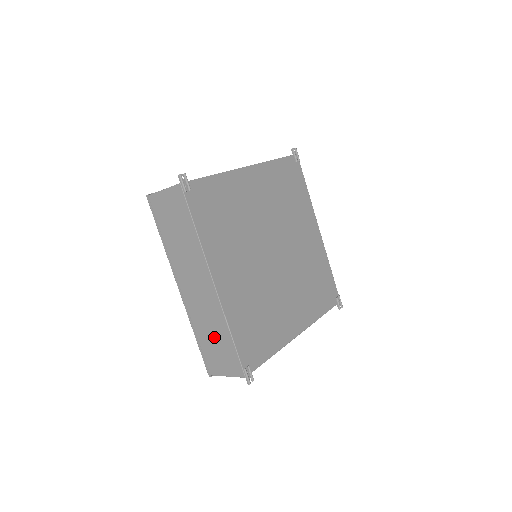
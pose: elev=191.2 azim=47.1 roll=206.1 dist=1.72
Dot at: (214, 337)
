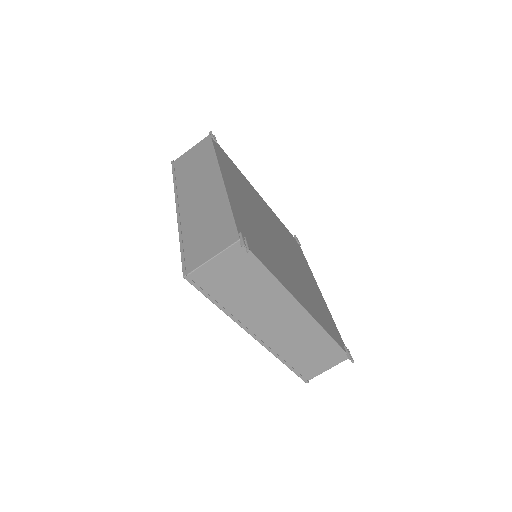
Dot at: (207, 225)
